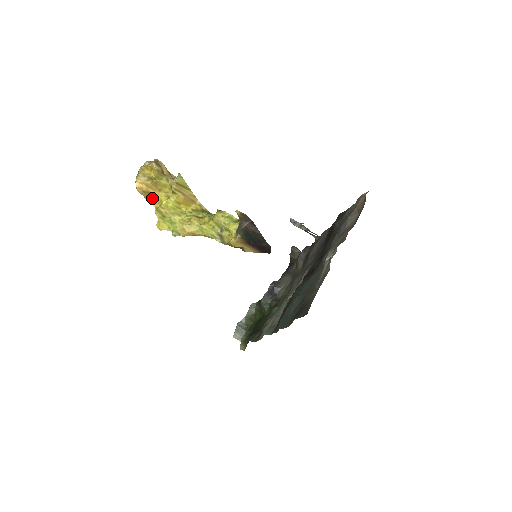
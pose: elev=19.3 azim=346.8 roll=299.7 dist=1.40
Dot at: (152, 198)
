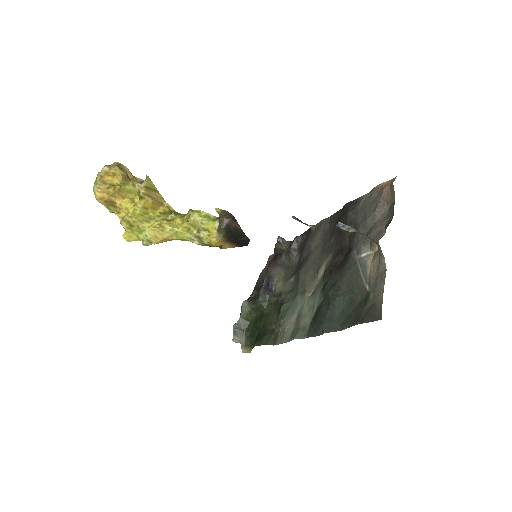
Dot at: (115, 207)
